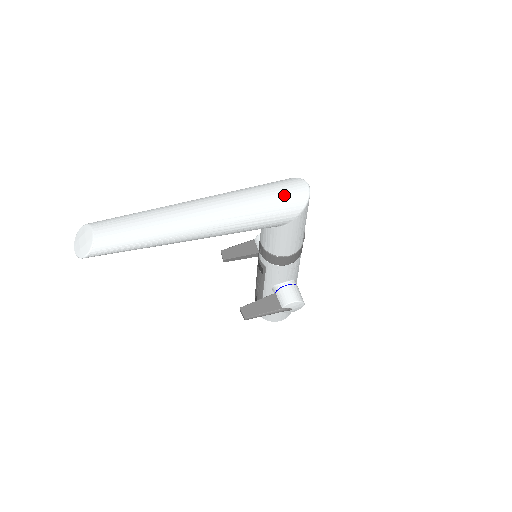
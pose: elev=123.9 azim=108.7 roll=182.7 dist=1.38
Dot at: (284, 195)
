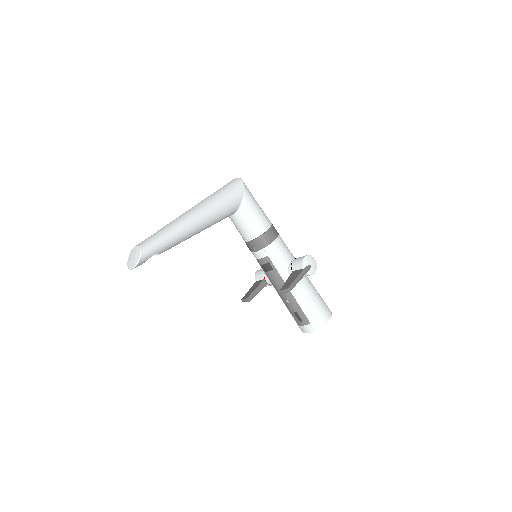
Dot at: (227, 185)
